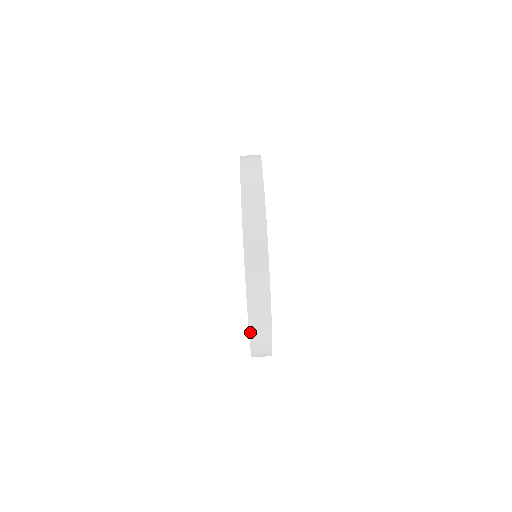
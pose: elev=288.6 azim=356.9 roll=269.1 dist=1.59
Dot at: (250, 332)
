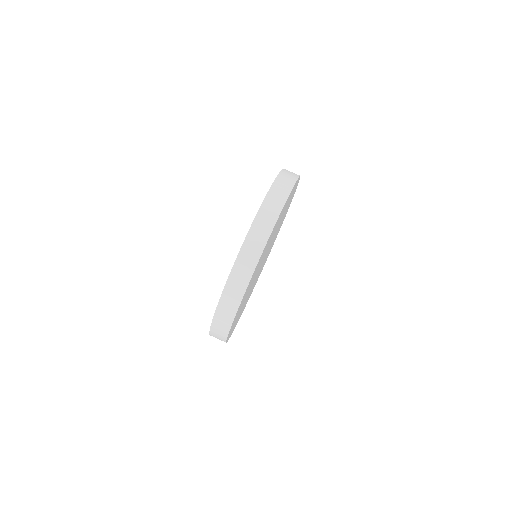
Dot at: (236, 262)
